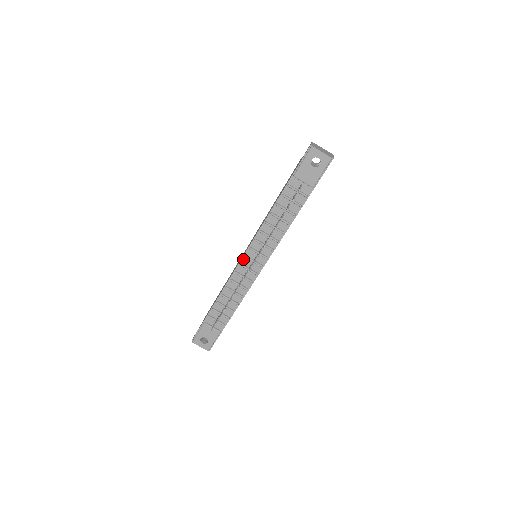
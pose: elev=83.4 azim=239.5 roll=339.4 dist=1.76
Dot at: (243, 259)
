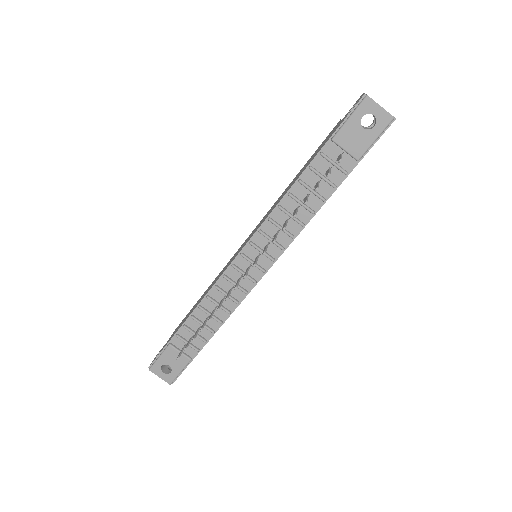
Dot at: (238, 258)
